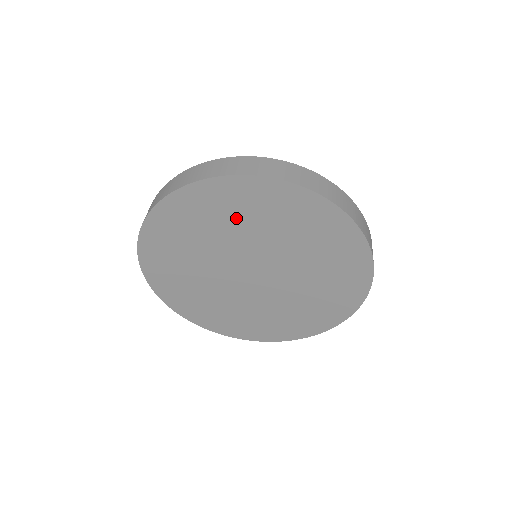
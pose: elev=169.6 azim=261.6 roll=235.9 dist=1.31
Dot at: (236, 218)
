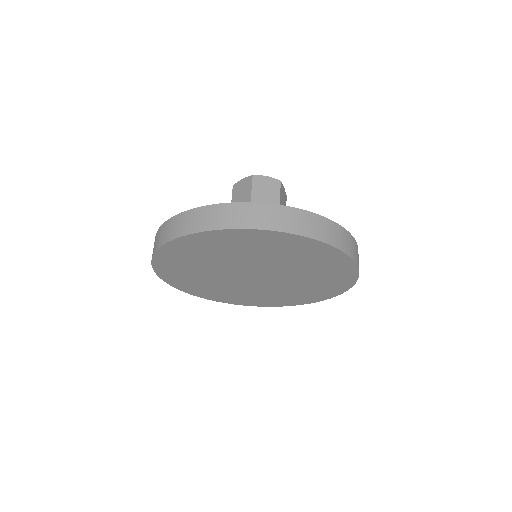
Dot at: (228, 251)
